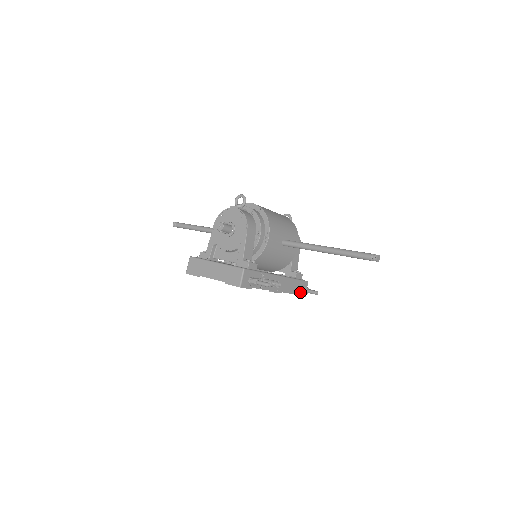
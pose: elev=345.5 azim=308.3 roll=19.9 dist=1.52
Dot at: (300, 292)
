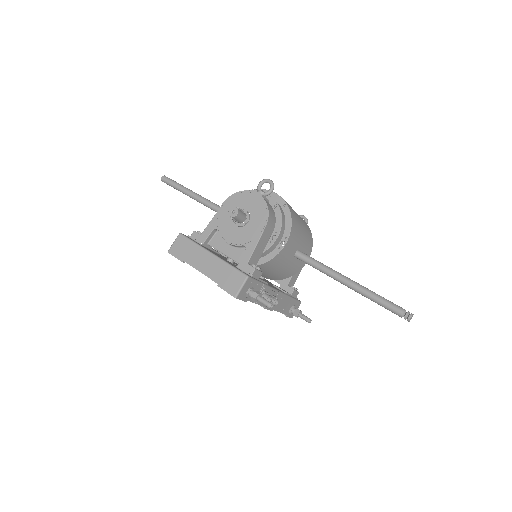
Dot at: (290, 313)
